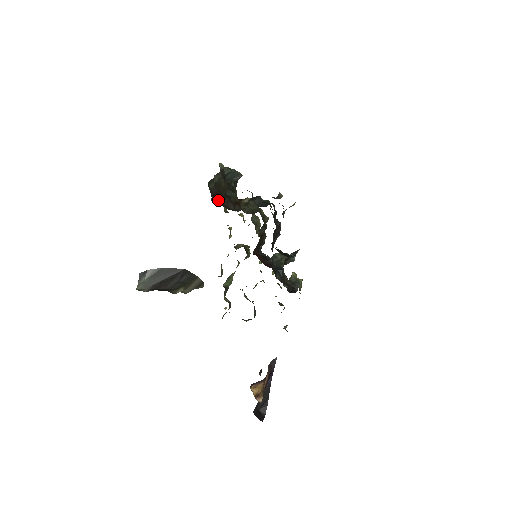
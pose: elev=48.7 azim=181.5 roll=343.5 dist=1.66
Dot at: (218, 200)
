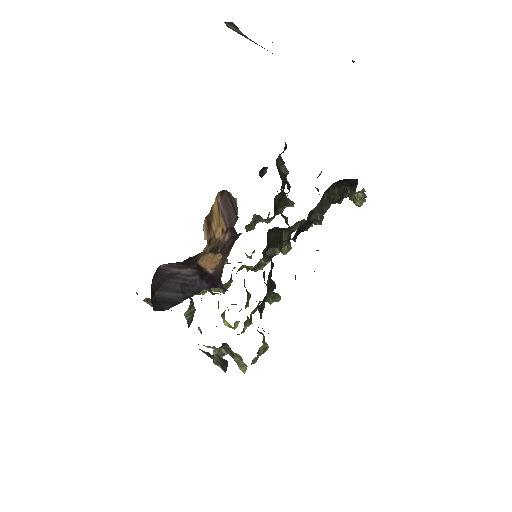
Dot at: occluded
